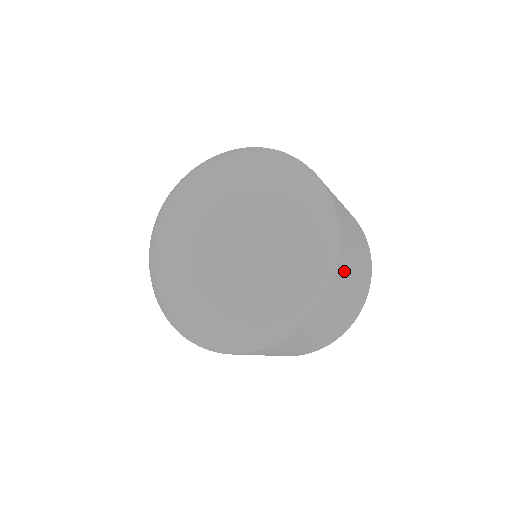
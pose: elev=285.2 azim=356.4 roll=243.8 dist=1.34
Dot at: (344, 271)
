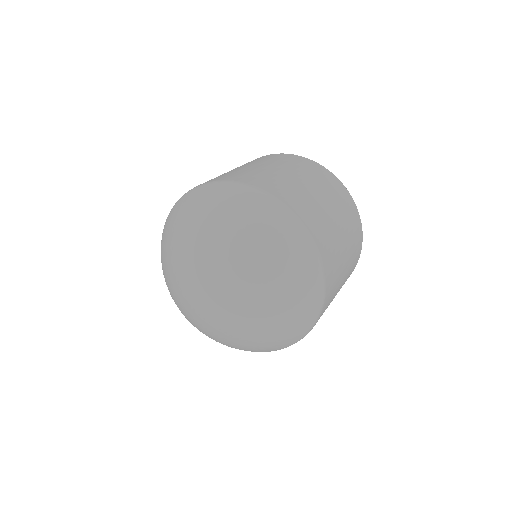
Dot at: (288, 192)
